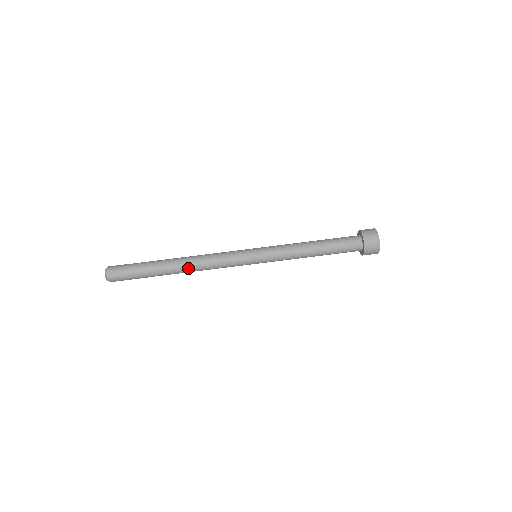
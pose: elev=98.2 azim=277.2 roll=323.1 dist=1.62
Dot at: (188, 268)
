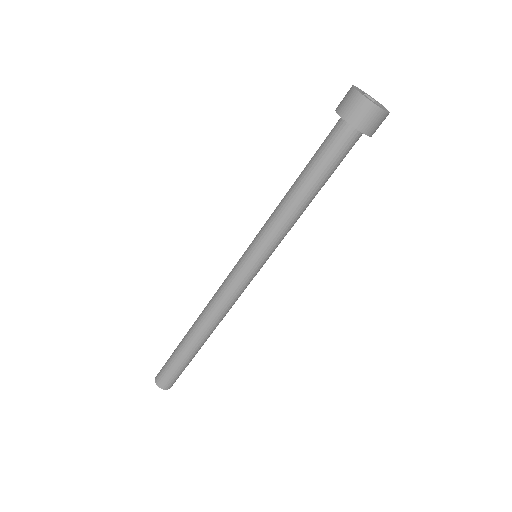
Dot at: (207, 327)
